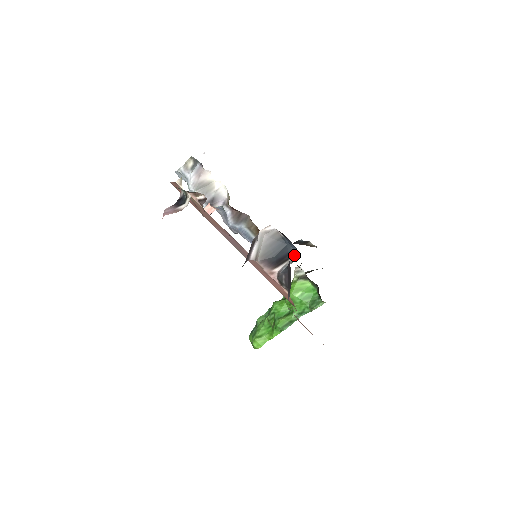
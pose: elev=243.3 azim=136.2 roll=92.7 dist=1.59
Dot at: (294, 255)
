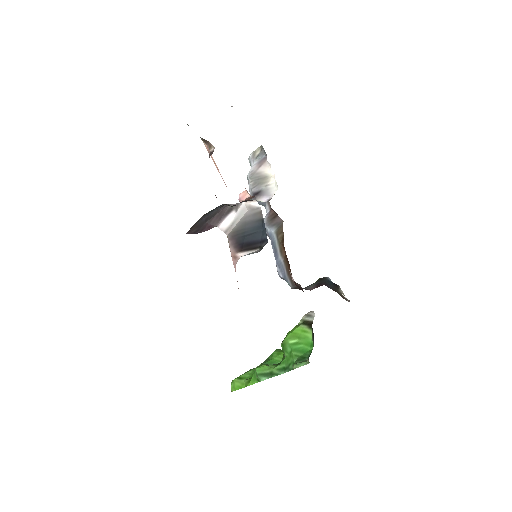
Dot at: (264, 245)
